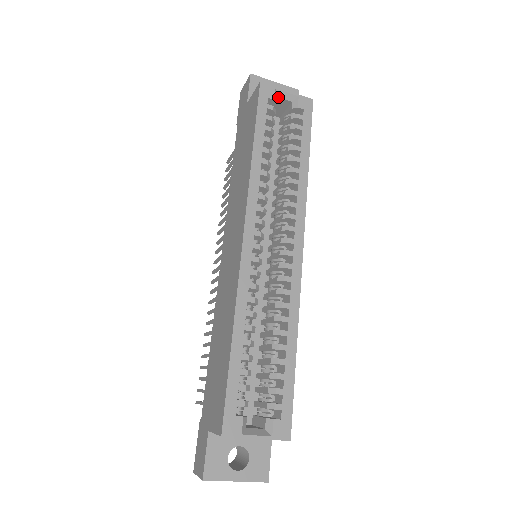
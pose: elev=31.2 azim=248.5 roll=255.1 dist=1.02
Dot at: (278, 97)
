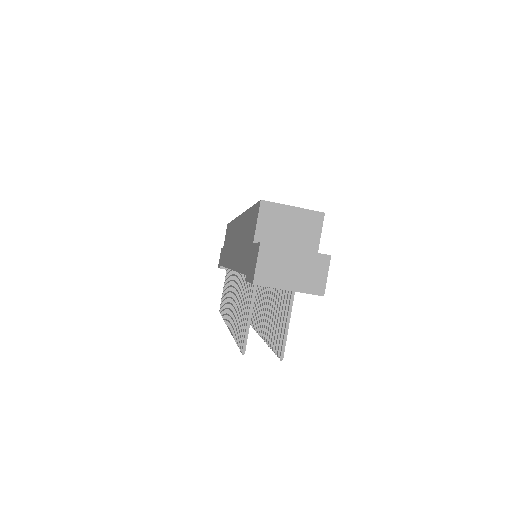
Dot at: occluded
